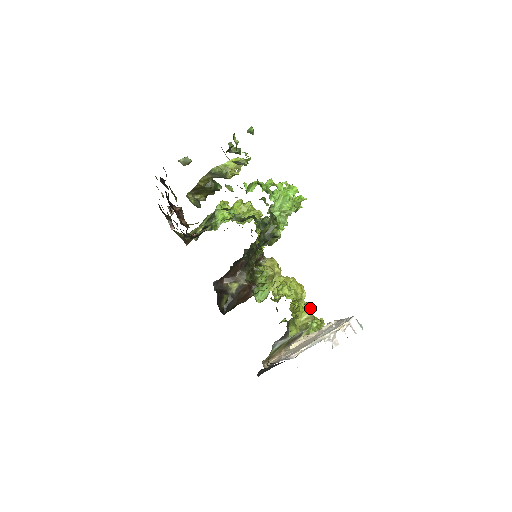
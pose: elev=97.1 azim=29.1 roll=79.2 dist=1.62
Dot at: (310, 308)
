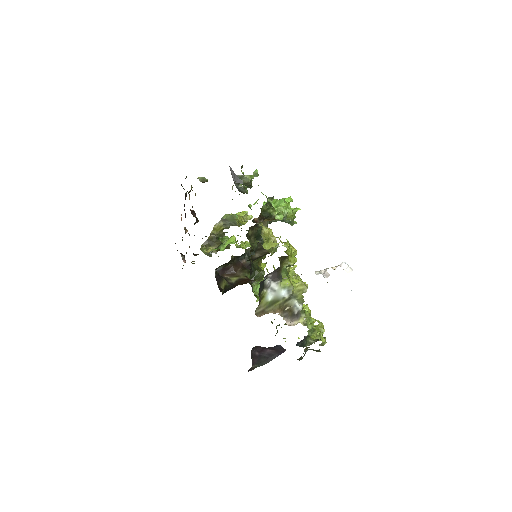
Dot at: (309, 311)
